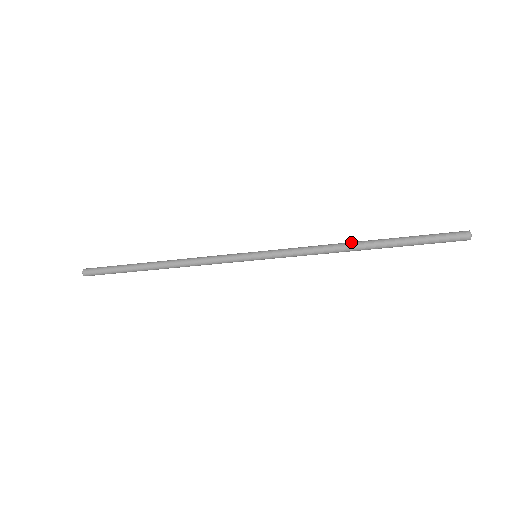
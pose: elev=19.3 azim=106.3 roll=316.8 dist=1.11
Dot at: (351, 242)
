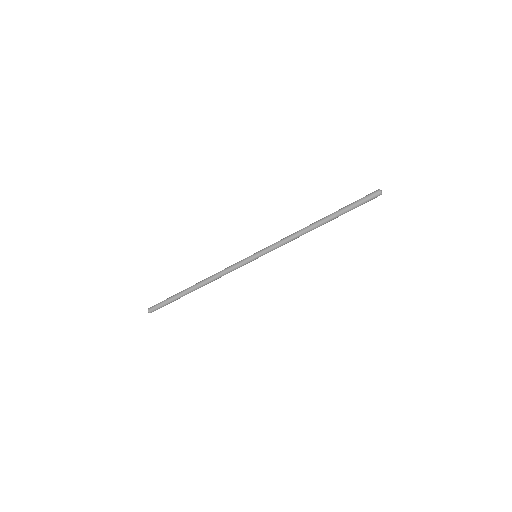
Dot at: (312, 224)
